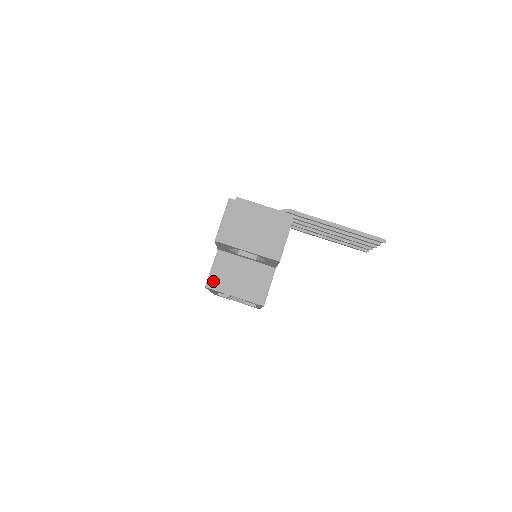
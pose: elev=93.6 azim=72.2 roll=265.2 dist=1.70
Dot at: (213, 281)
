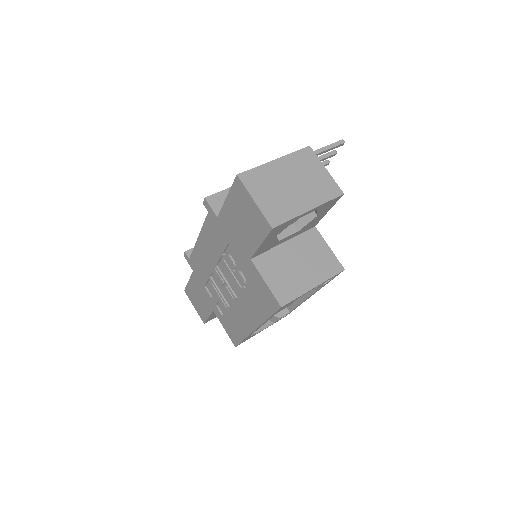
Dot at: (281, 293)
